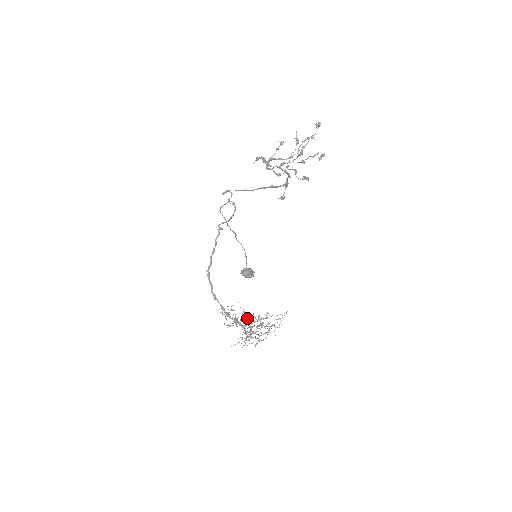
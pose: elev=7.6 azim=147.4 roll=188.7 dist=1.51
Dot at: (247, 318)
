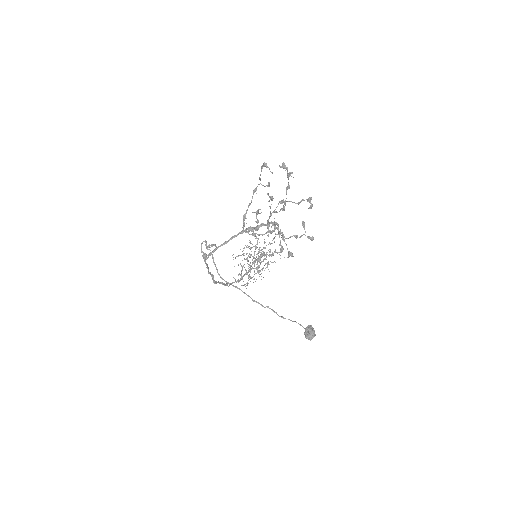
Dot at: occluded
